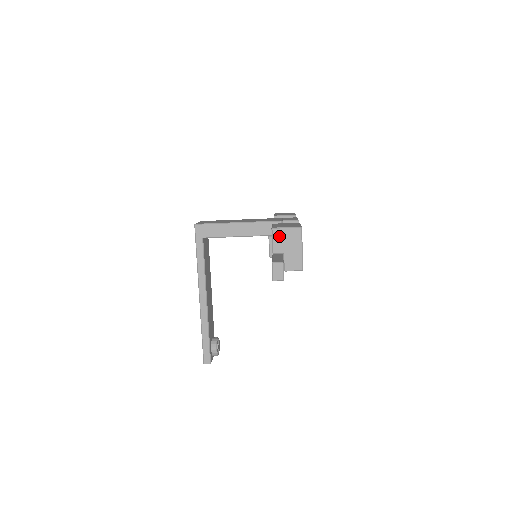
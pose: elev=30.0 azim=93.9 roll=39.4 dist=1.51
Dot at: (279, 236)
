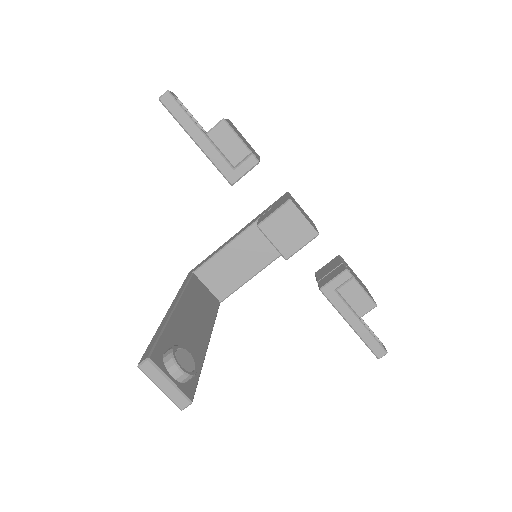
Dot at: occluded
